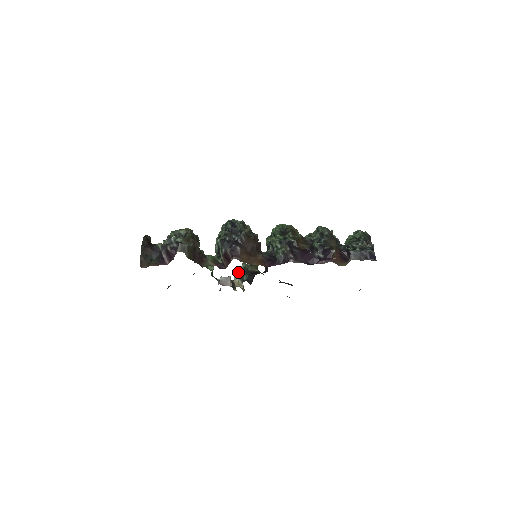
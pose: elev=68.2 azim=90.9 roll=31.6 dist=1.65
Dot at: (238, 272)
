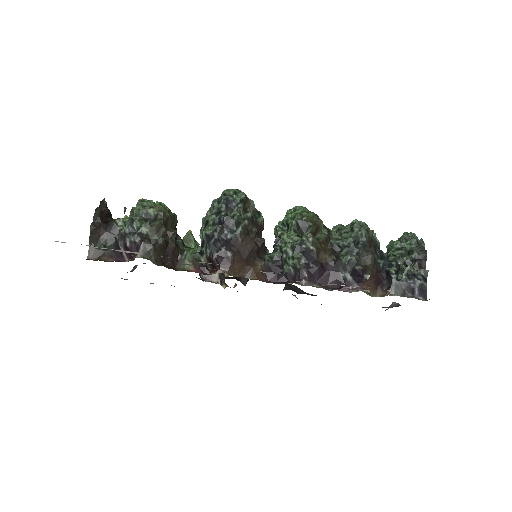
Dot at: occluded
